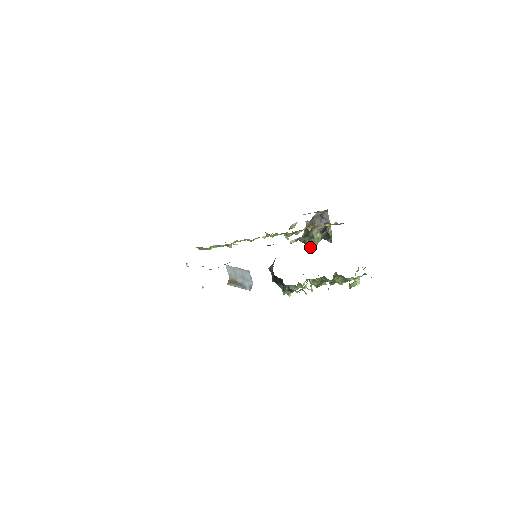
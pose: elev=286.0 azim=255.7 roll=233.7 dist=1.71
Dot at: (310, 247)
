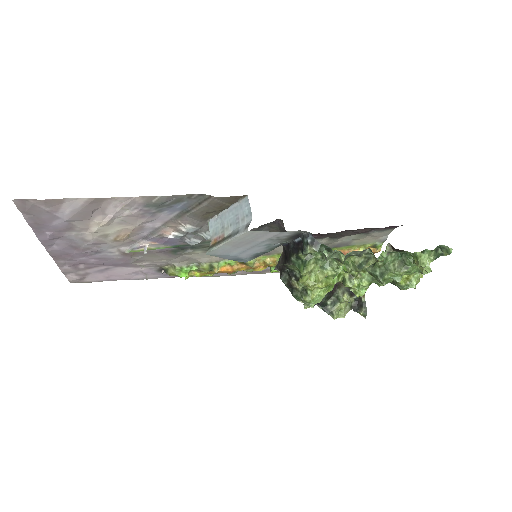
Dot at: (334, 318)
